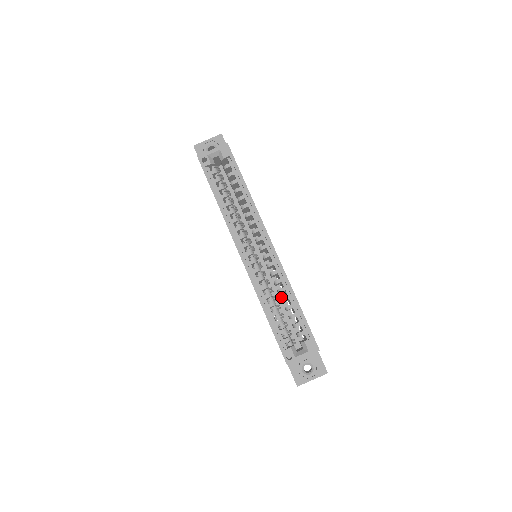
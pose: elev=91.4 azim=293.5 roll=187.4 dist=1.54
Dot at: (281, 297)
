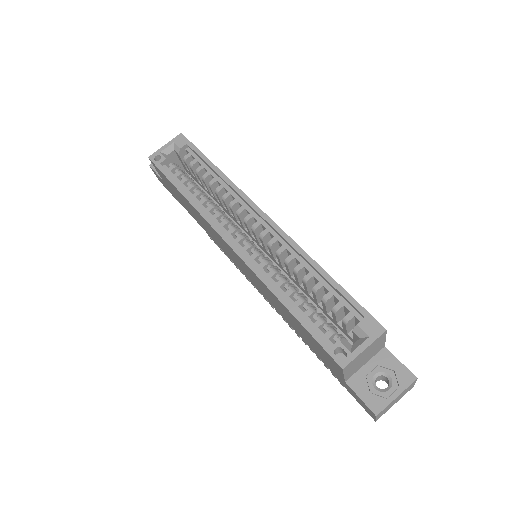
Dot at: (304, 288)
